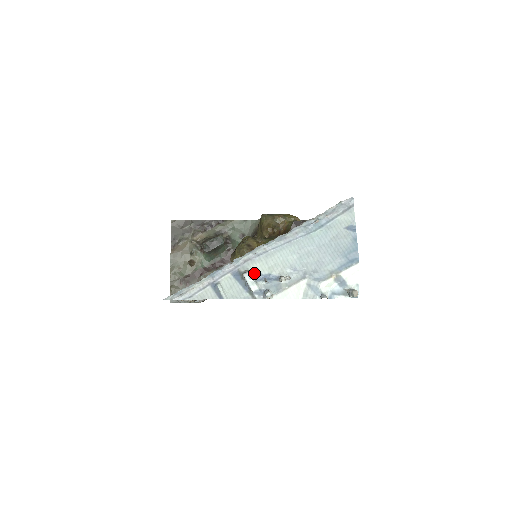
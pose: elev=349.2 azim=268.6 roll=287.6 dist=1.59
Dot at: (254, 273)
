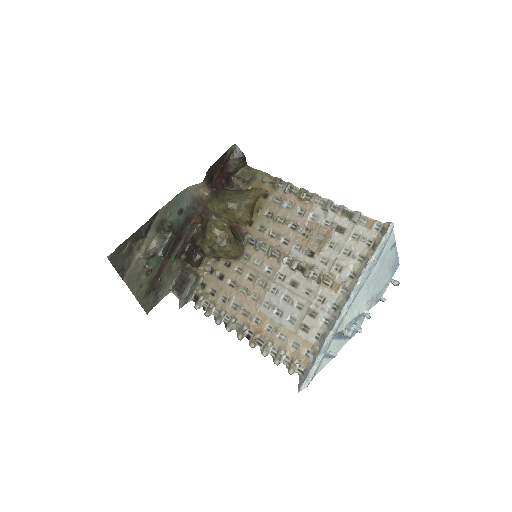
Dot at: (346, 326)
